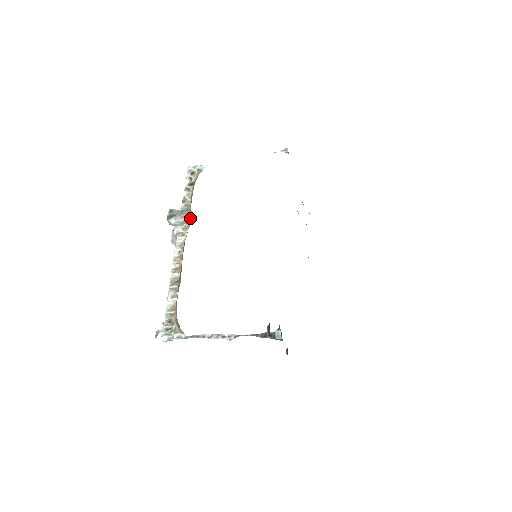
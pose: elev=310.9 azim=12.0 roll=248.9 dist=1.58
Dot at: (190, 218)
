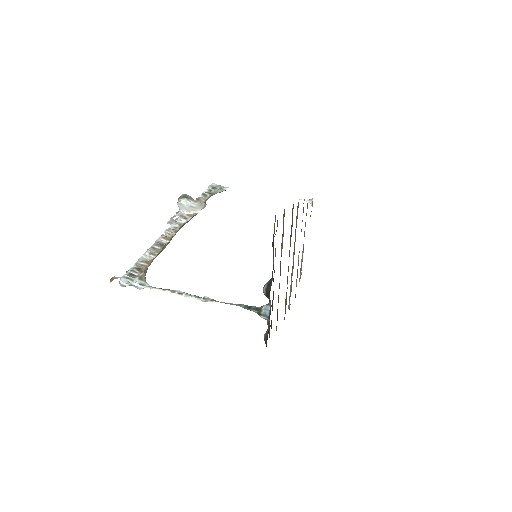
Dot at: (202, 206)
